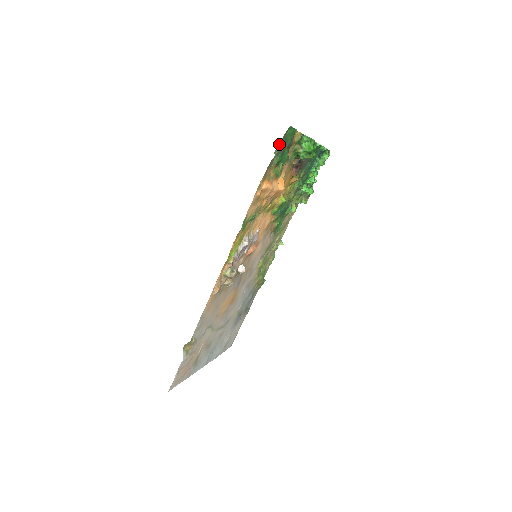
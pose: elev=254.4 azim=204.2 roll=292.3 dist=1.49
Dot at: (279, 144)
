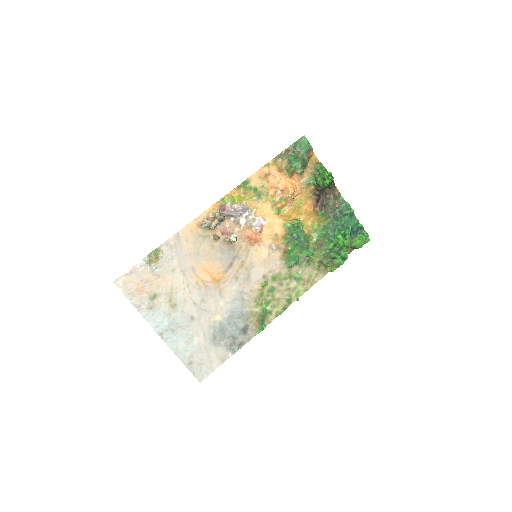
Dot at: (293, 144)
